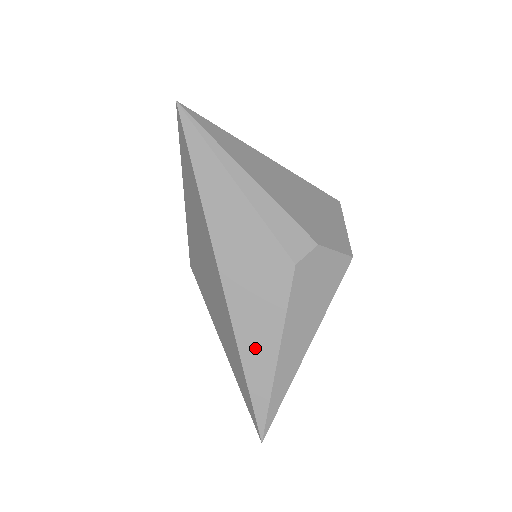
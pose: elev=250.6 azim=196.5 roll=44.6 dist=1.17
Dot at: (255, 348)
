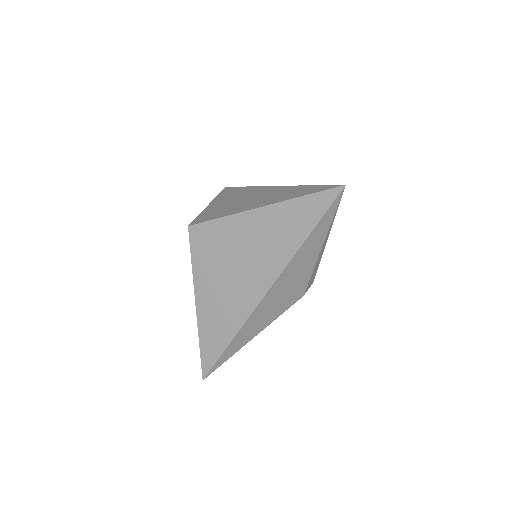
Dot at: (247, 332)
